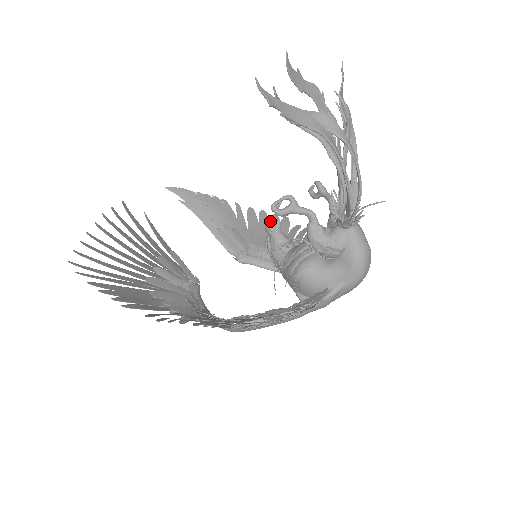
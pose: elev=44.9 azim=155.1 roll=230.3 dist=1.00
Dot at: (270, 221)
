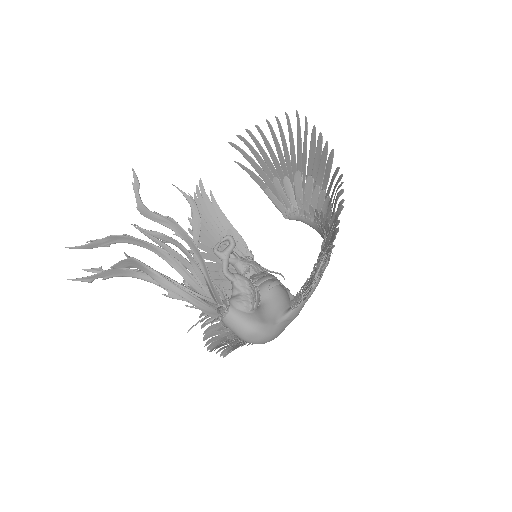
Dot at: (321, 155)
